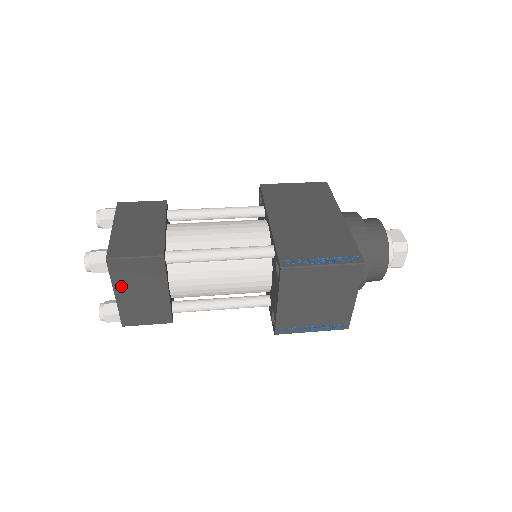
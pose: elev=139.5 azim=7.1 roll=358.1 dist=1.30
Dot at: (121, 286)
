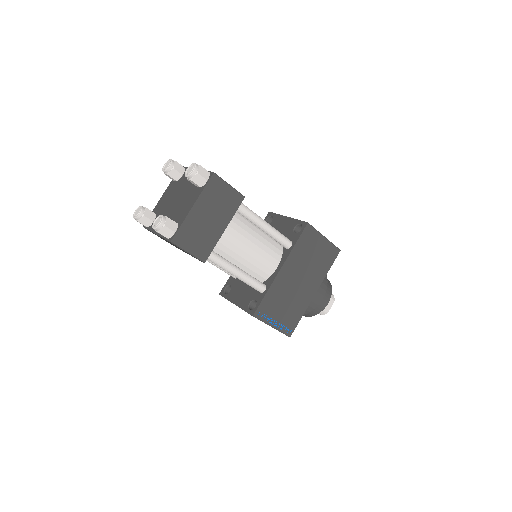
Dot at: occluded
